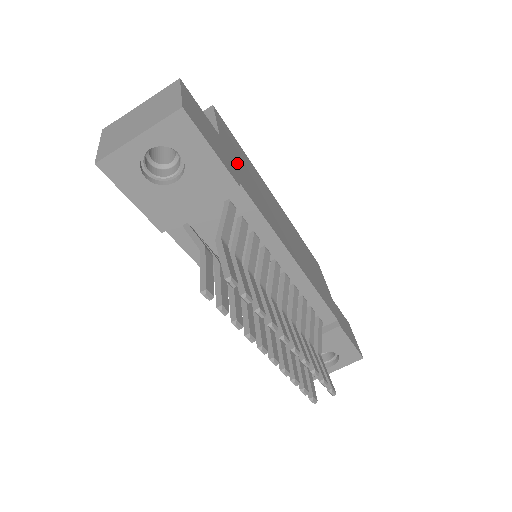
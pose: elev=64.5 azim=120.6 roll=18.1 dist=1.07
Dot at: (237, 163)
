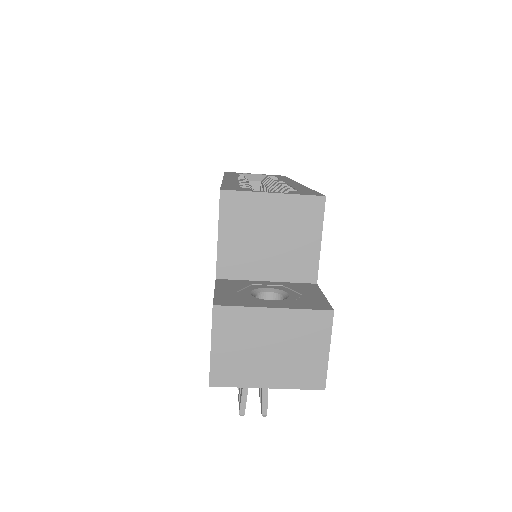
Dot at: occluded
